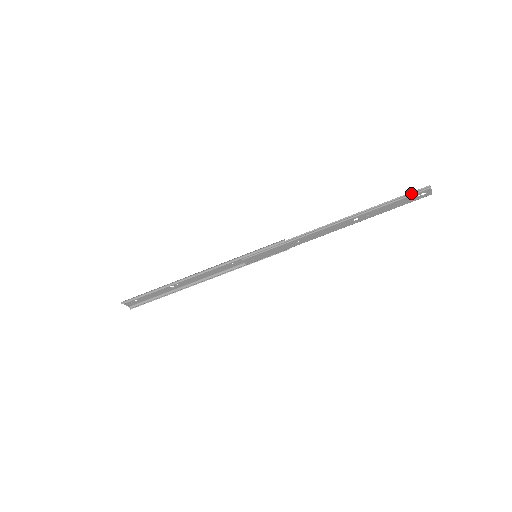
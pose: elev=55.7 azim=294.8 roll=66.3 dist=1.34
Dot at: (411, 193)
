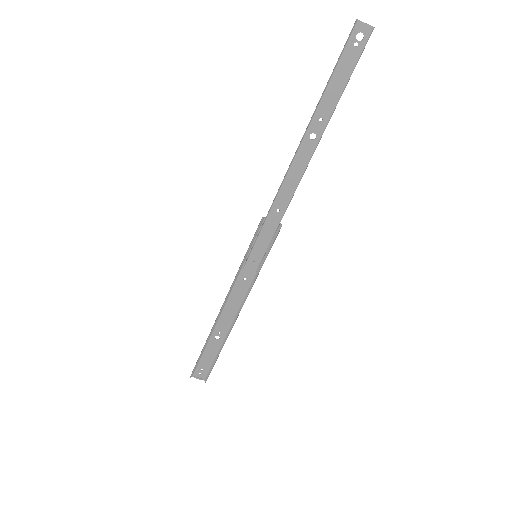
Dot at: (343, 50)
